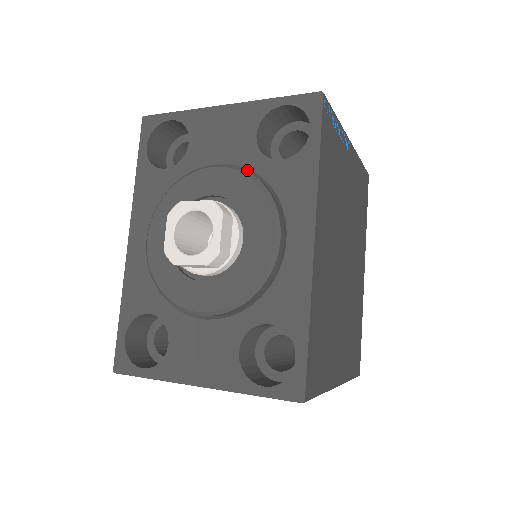
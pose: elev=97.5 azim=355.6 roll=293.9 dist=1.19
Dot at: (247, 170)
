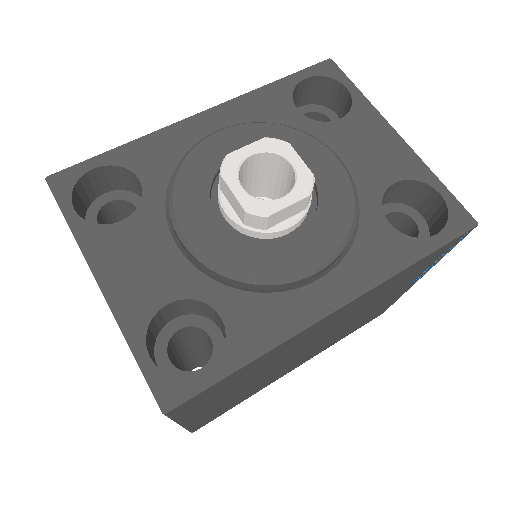
Dot at: occluded
